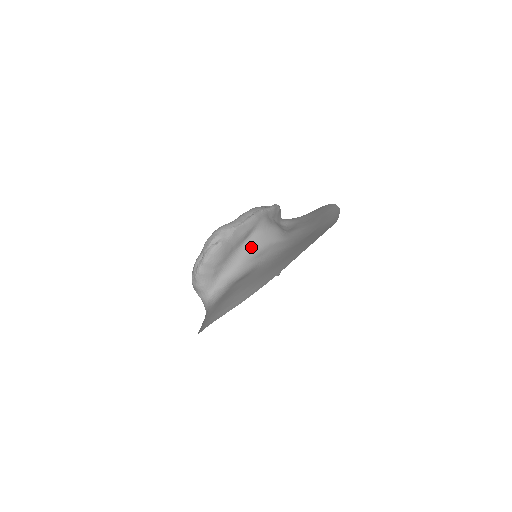
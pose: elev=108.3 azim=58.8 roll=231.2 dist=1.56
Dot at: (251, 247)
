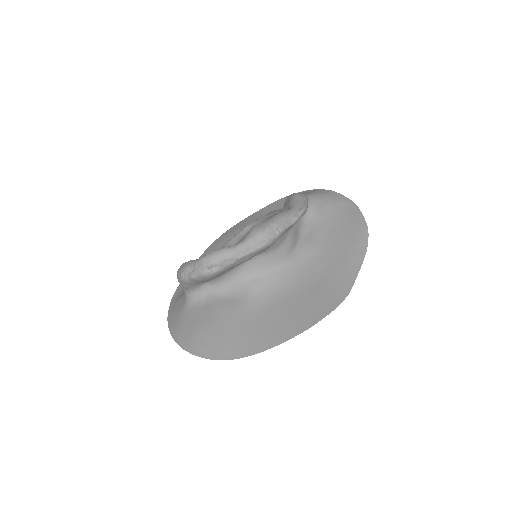
Dot at: (250, 268)
